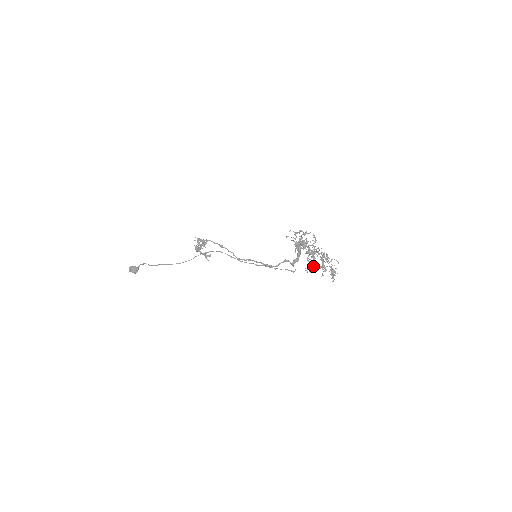
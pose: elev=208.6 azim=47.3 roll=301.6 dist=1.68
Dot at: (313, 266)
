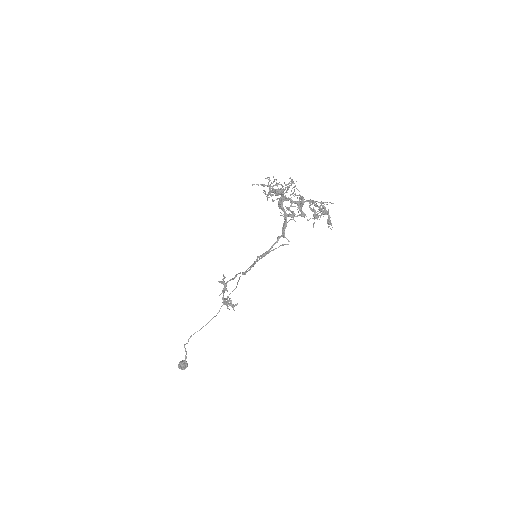
Dot at: (297, 216)
